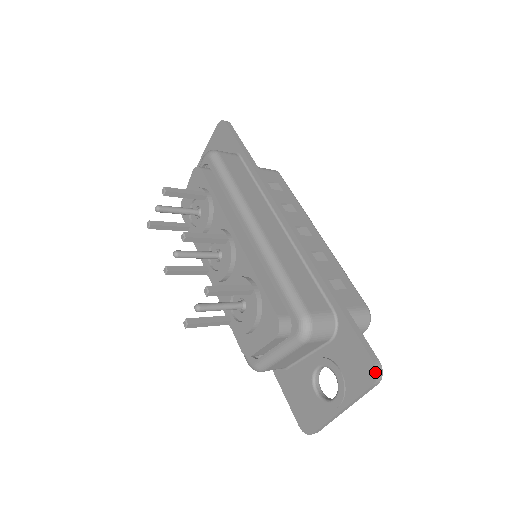
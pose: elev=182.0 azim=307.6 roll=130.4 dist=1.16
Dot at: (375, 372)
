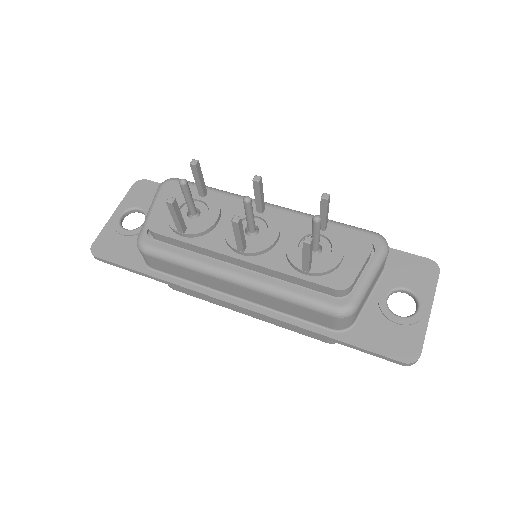
Dot at: (435, 263)
